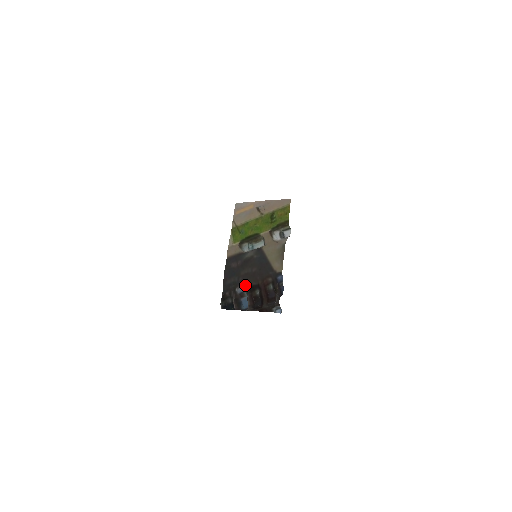
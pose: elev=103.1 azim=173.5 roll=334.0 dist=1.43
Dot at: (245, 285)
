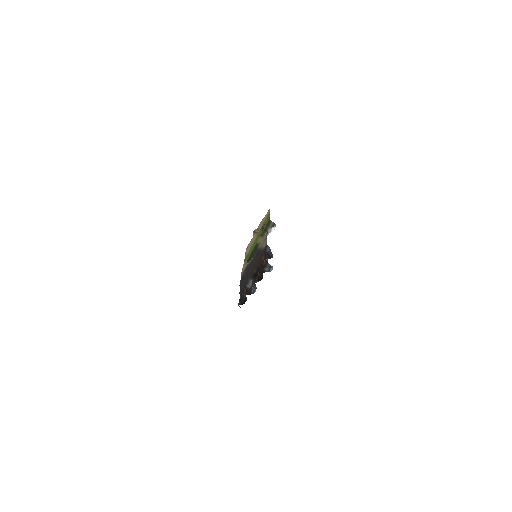
Dot at: (251, 277)
